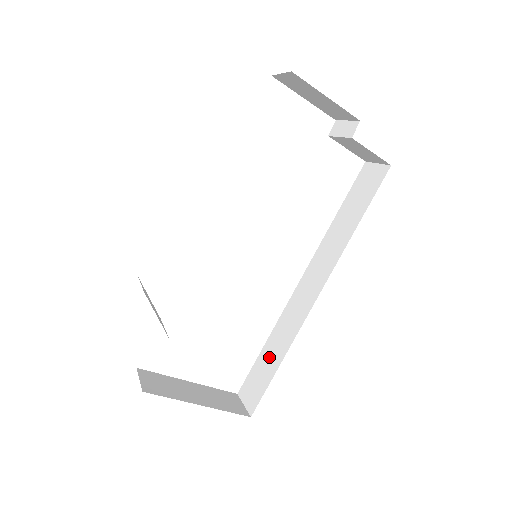
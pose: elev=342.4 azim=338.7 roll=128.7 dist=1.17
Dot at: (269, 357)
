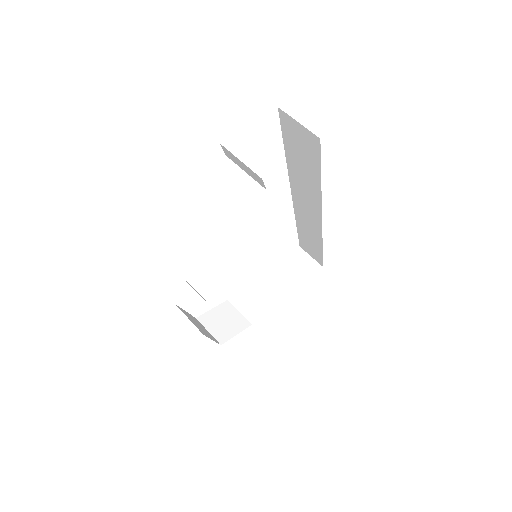
Dot at: (308, 240)
